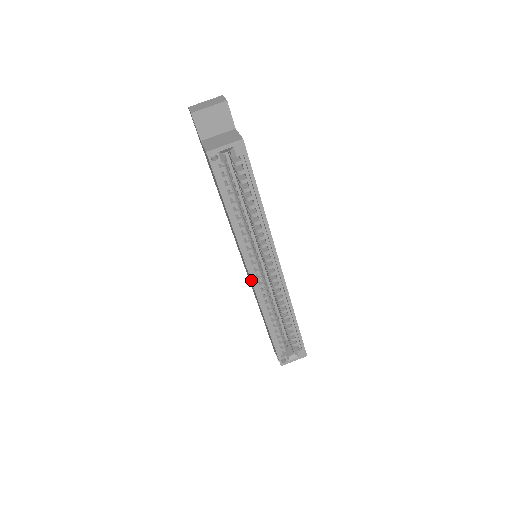
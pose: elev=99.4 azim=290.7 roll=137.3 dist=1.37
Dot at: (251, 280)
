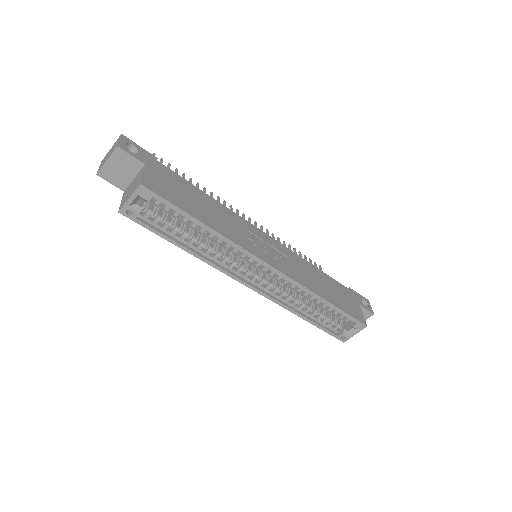
Dot at: occluded
